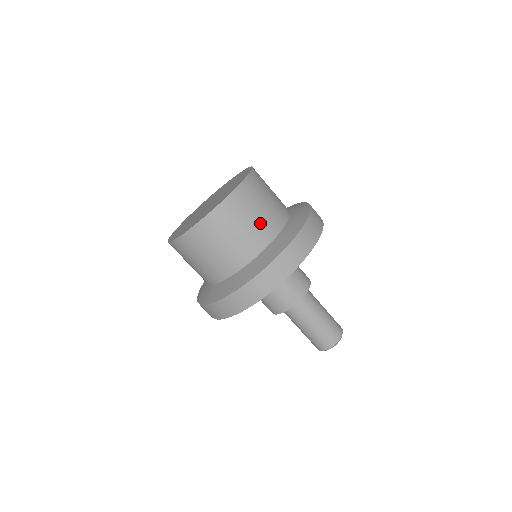
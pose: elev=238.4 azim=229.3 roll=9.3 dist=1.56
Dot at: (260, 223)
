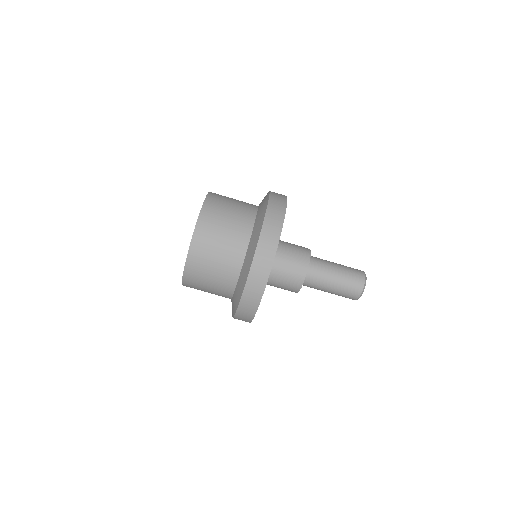
Dot at: (227, 249)
